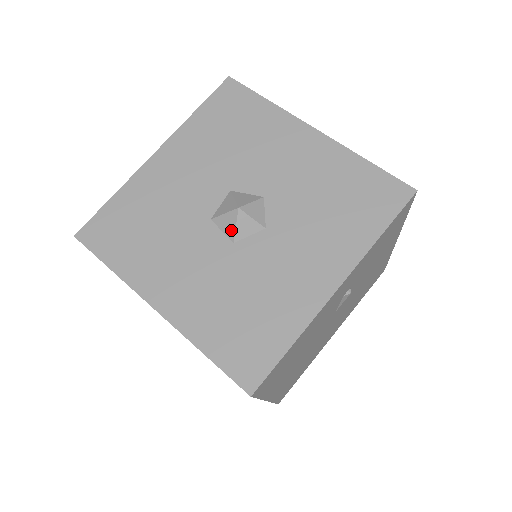
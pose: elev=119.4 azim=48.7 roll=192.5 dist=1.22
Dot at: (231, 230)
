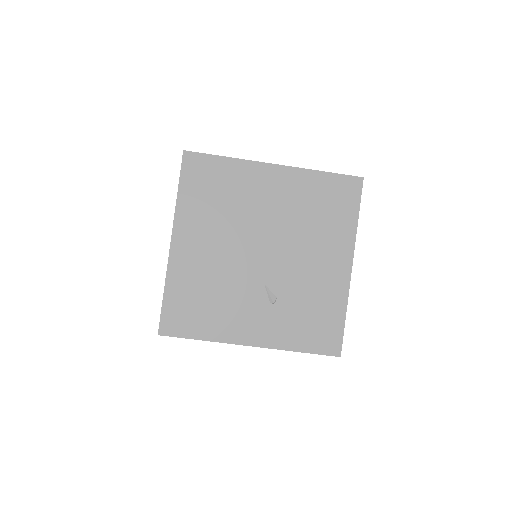
Dot at: occluded
